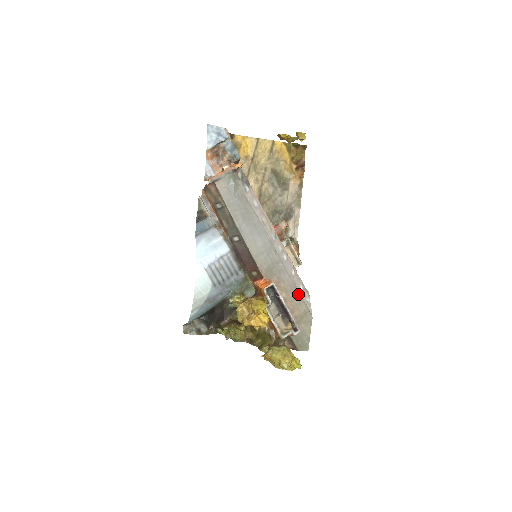
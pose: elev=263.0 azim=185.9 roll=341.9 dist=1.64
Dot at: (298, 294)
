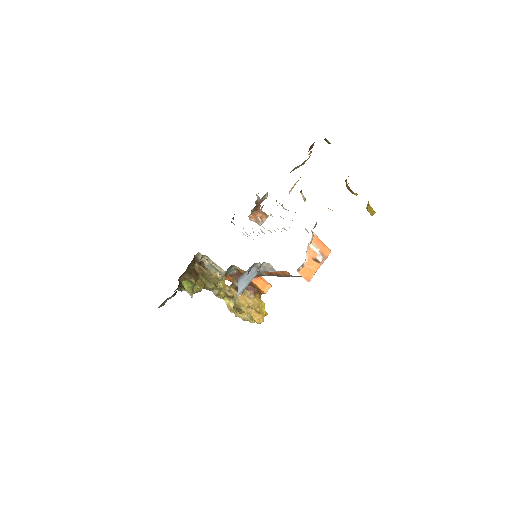
Dot at: occluded
